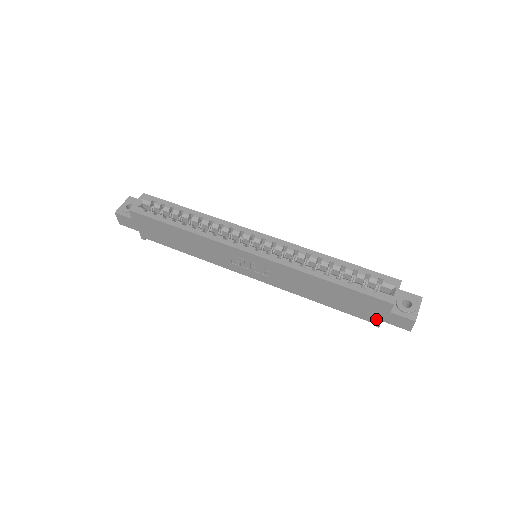
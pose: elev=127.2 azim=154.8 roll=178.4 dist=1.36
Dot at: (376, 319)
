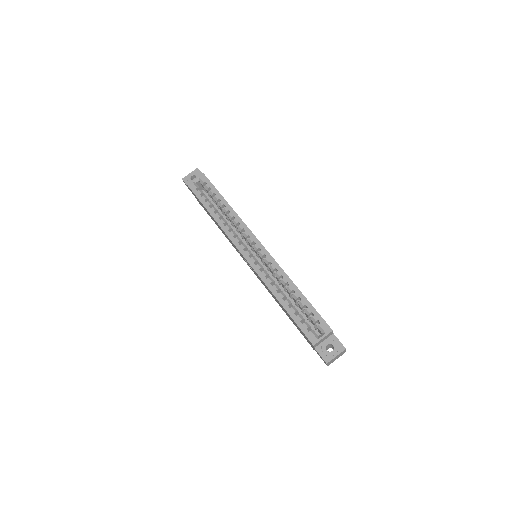
Dot at: (310, 344)
